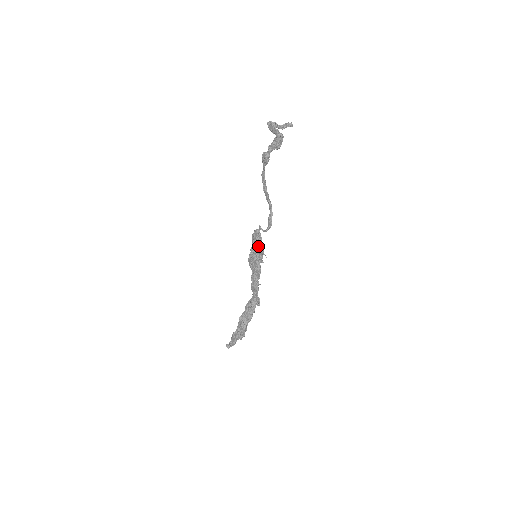
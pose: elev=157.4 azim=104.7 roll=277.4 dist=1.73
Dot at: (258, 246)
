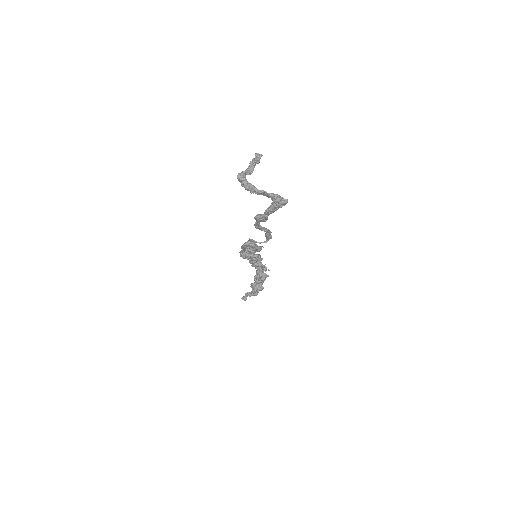
Dot at: (256, 251)
